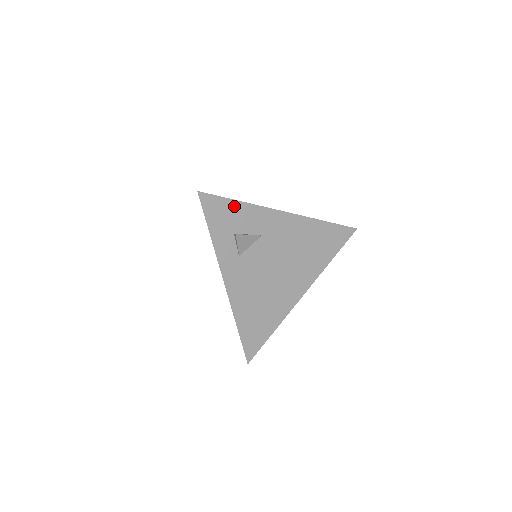
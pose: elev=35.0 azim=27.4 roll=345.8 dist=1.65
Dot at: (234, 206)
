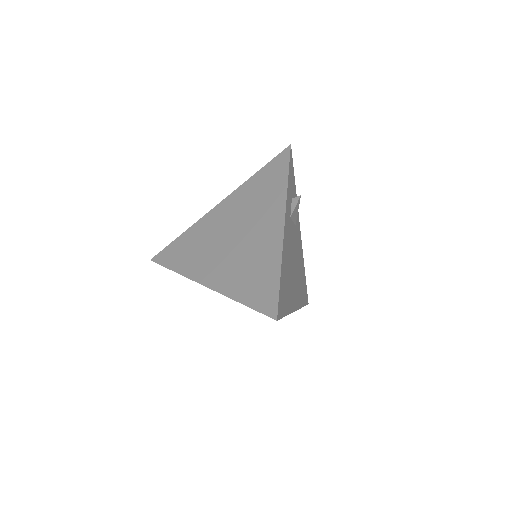
Dot at: (294, 184)
